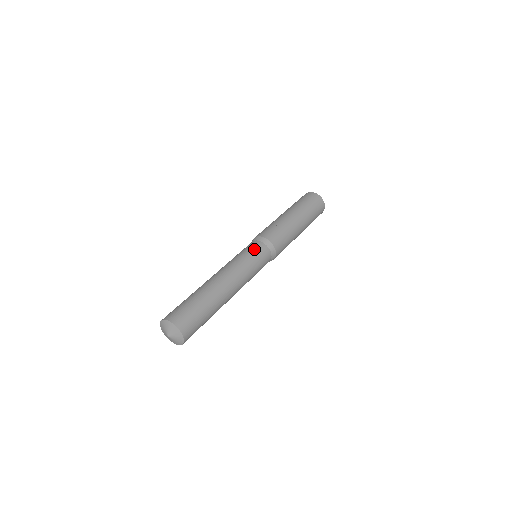
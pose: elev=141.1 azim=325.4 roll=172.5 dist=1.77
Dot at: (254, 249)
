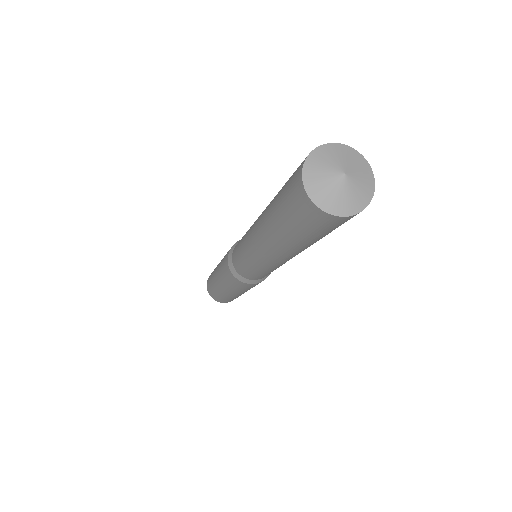
Dot at: occluded
